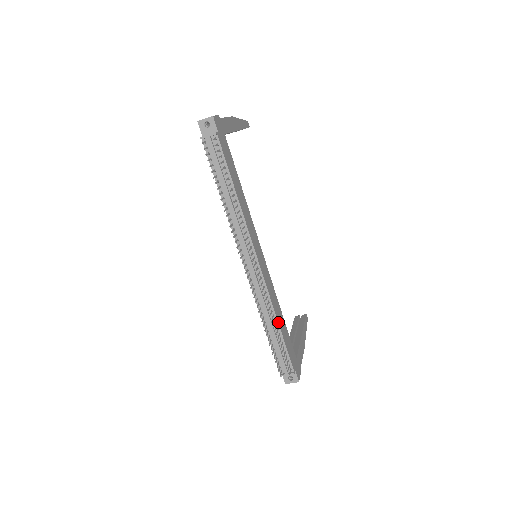
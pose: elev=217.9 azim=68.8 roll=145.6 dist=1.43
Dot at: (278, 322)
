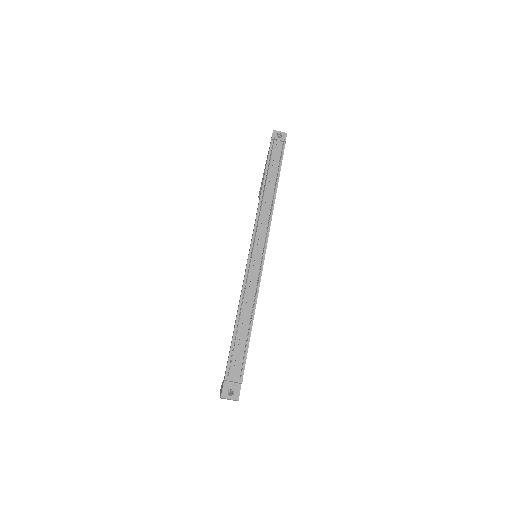
Dot at: occluded
